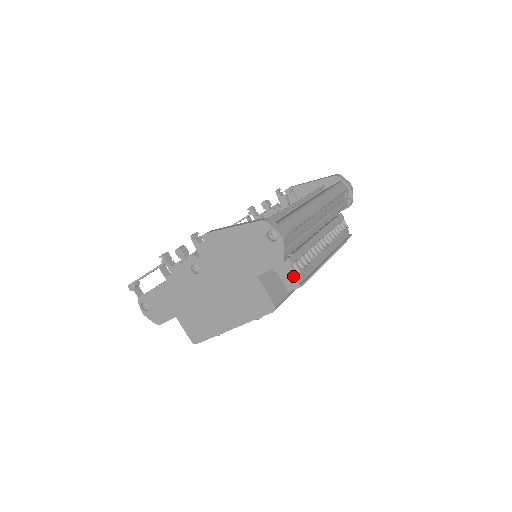
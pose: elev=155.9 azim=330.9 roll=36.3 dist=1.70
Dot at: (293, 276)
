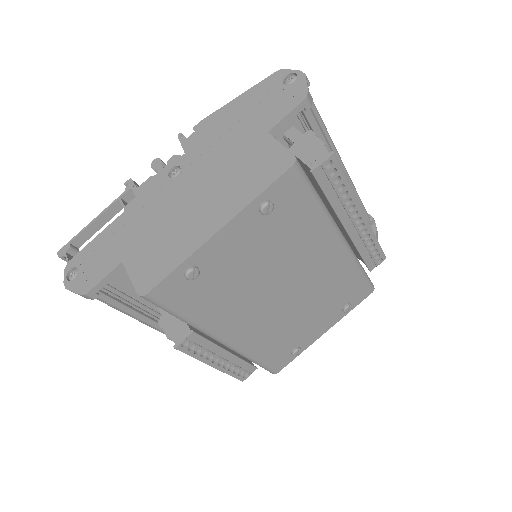
Dot at: (319, 147)
